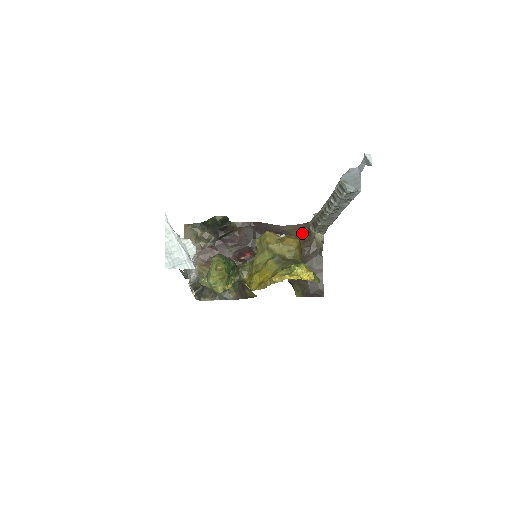
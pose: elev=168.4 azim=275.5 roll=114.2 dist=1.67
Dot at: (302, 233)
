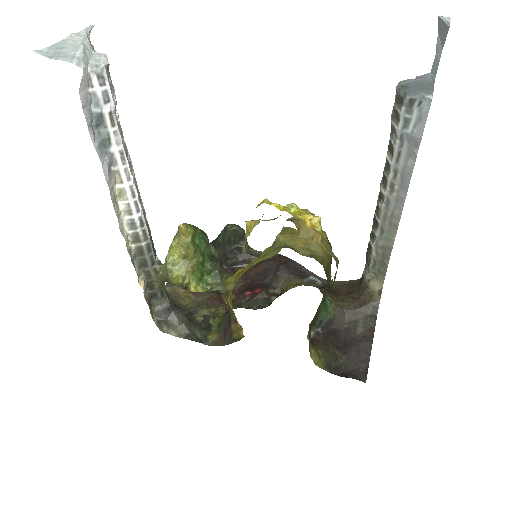
Dot at: (352, 287)
